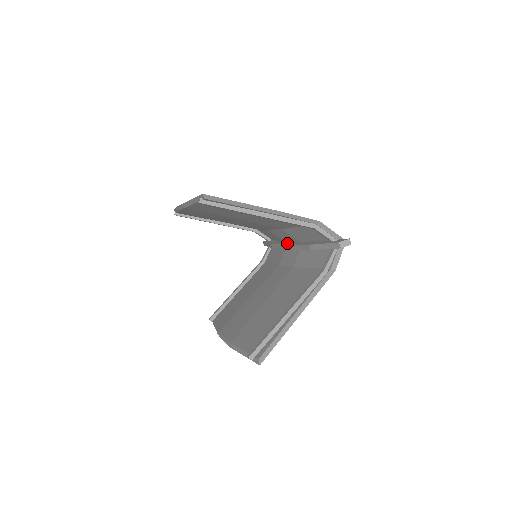
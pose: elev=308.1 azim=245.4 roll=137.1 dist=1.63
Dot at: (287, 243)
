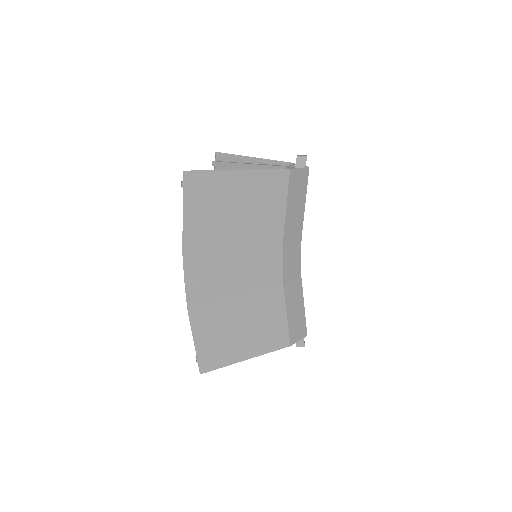
Dot at: occluded
